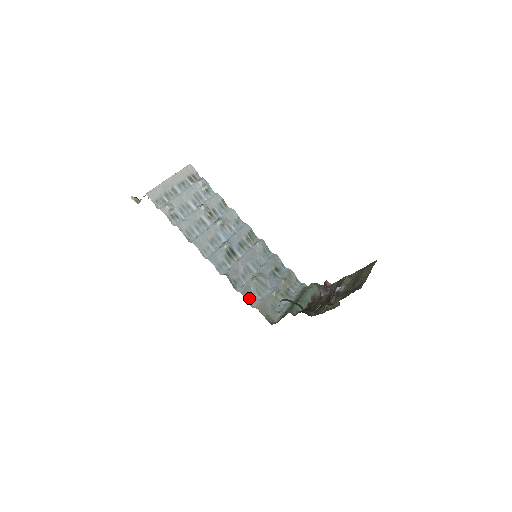
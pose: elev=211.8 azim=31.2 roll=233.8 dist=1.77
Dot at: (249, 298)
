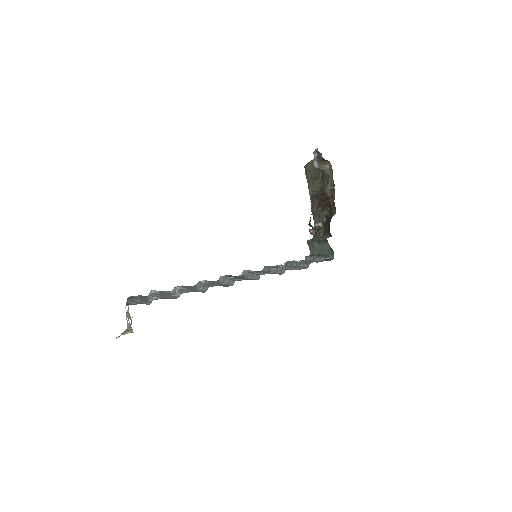
Dot at: occluded
